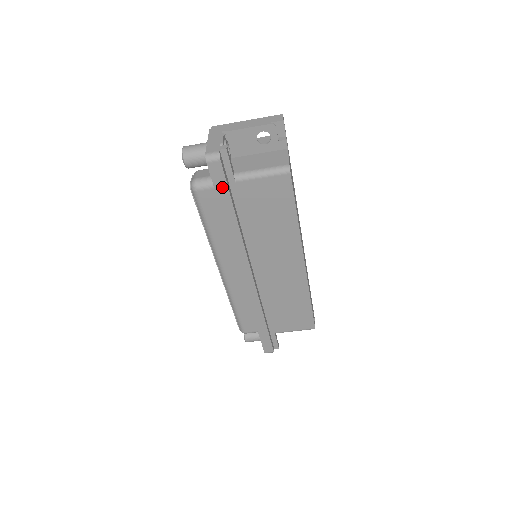
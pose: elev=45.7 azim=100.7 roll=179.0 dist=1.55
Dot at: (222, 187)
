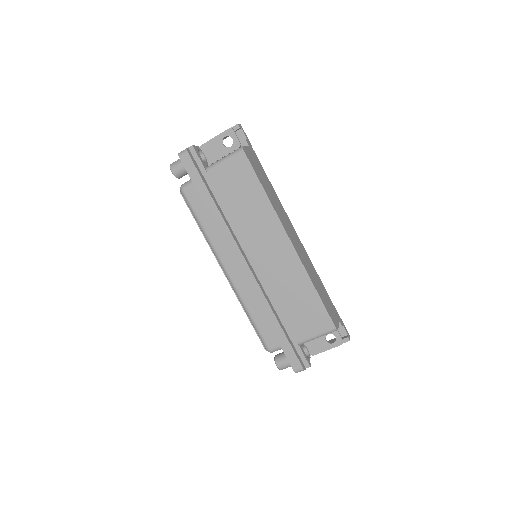
Dot at: (196, 176)
